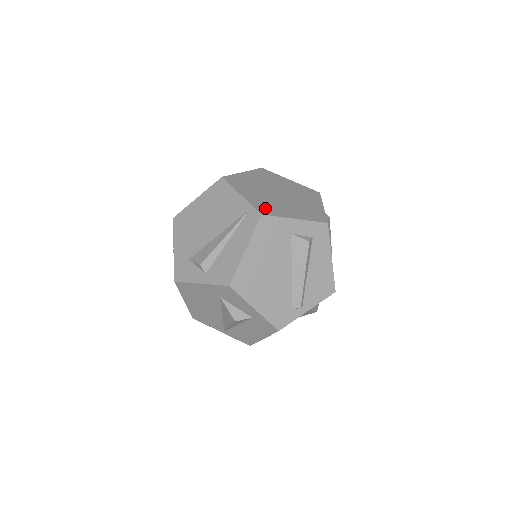
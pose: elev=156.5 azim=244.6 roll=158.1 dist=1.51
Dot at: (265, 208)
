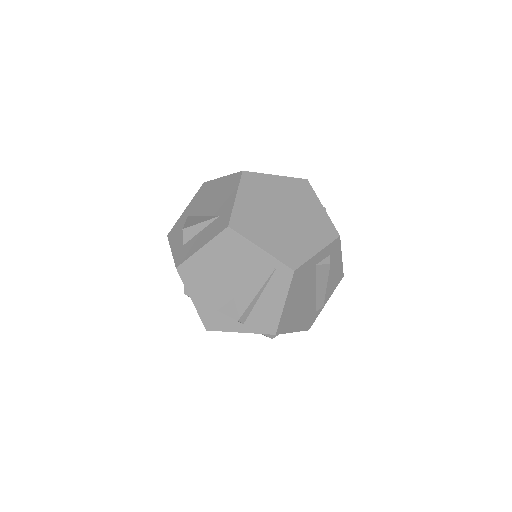
Dot at: (290, 256)
